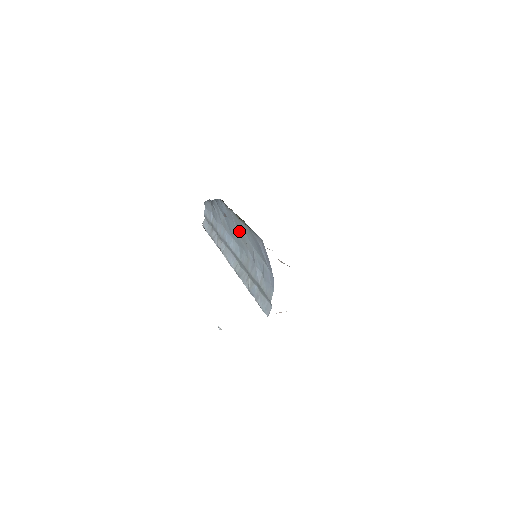
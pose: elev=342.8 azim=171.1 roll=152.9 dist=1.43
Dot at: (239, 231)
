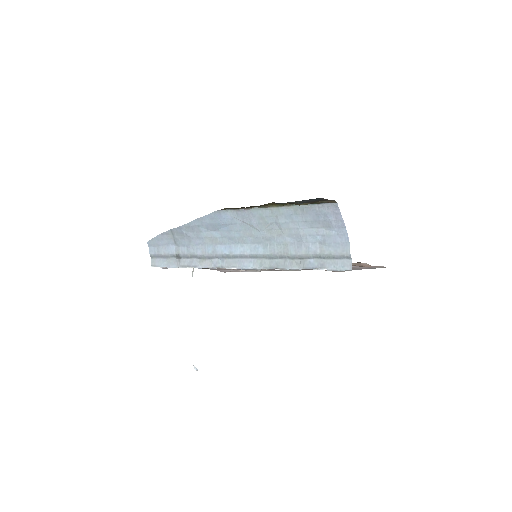
Dot at: (265, 225)
